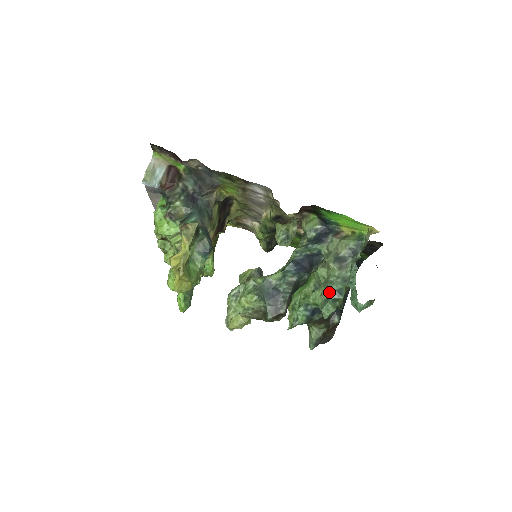
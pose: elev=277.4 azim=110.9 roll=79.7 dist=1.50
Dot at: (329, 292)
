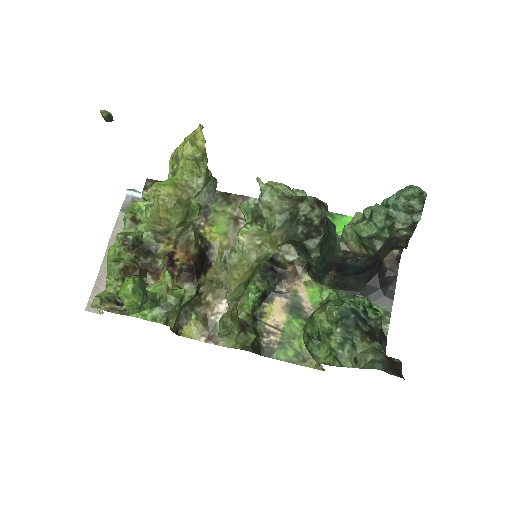
Dot at: (371, 209)
